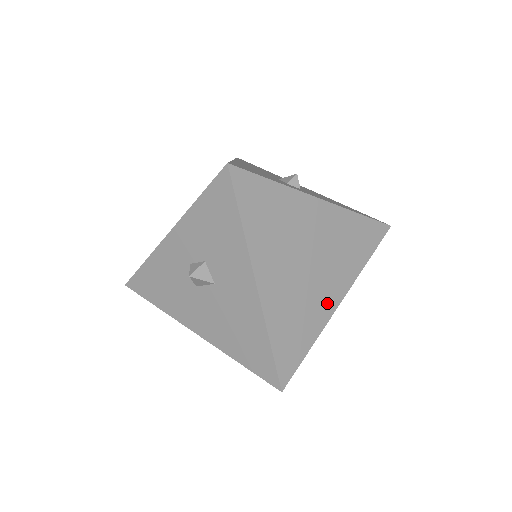
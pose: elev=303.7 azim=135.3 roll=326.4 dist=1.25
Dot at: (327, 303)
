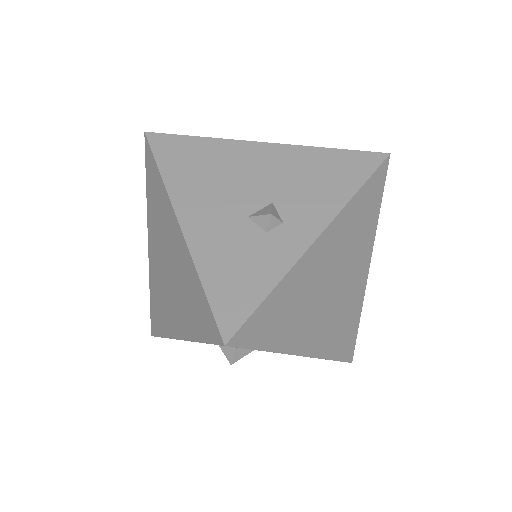
Dot at: (359, 285)
